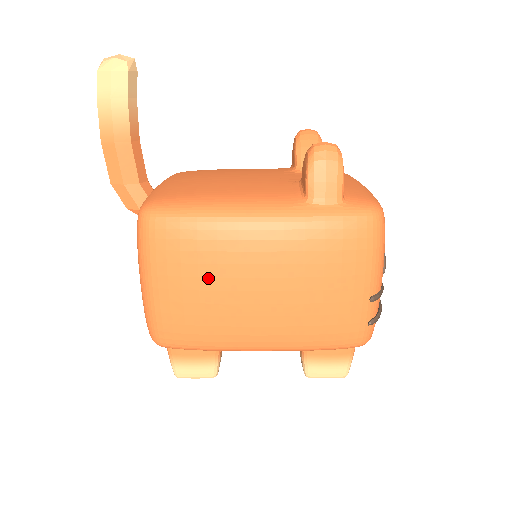
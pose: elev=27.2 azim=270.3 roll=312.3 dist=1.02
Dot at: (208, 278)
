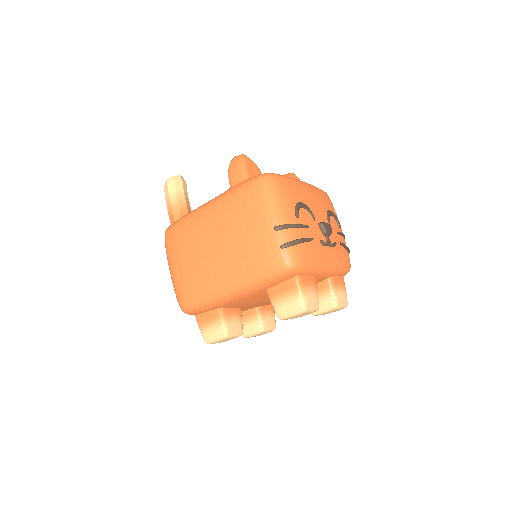
Dot at: (188, 250)
